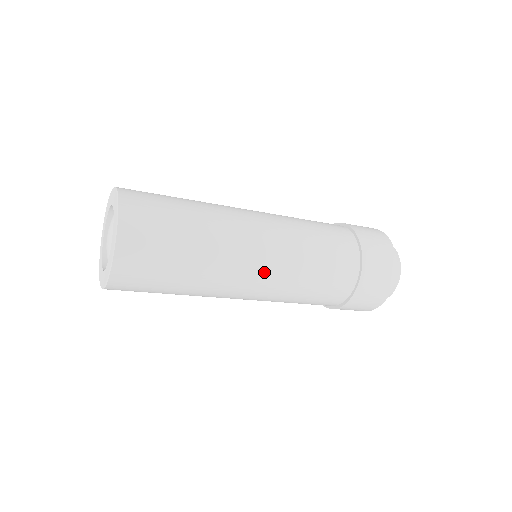
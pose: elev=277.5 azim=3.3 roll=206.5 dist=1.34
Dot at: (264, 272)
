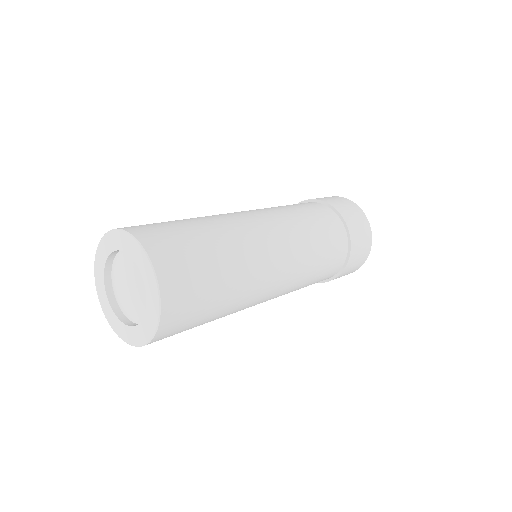
Dot at: (284, 254)
